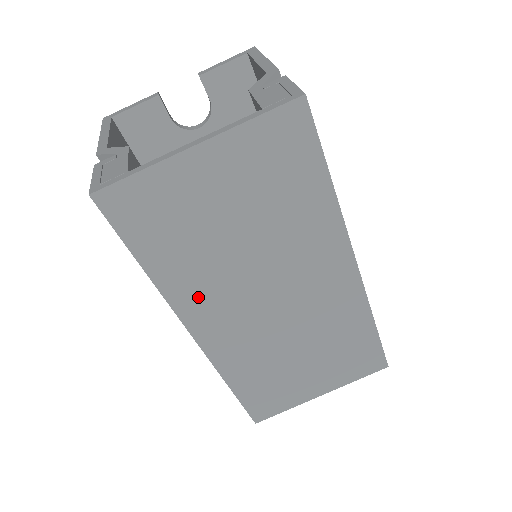
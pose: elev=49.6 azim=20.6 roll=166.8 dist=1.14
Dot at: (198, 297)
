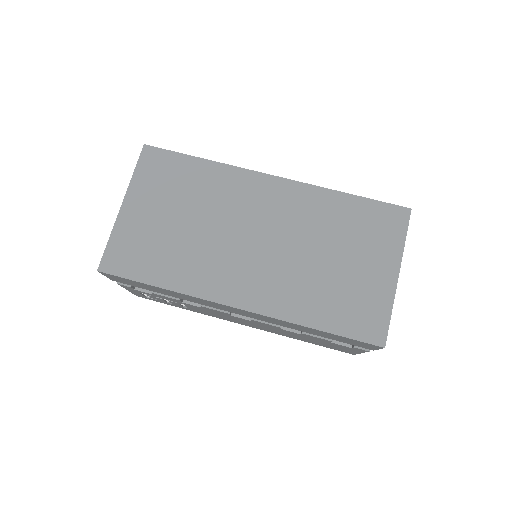
Dot at: (208, 278)
